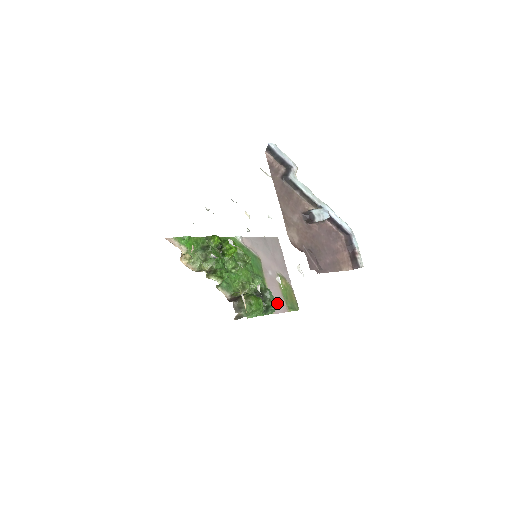
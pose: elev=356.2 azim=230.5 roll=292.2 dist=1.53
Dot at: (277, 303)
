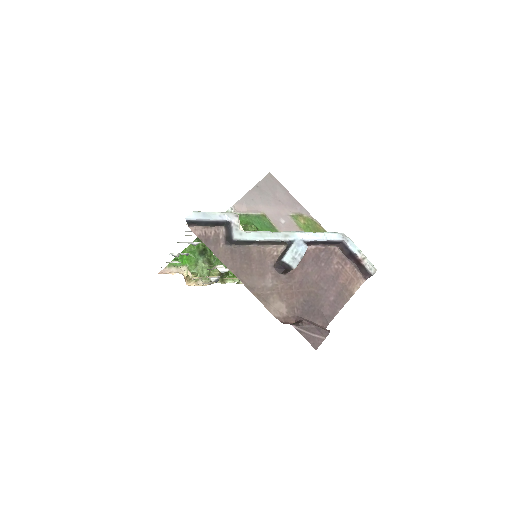
Dot at: occluded
